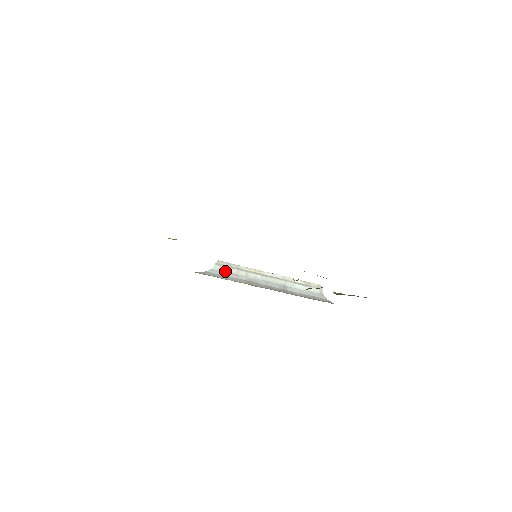
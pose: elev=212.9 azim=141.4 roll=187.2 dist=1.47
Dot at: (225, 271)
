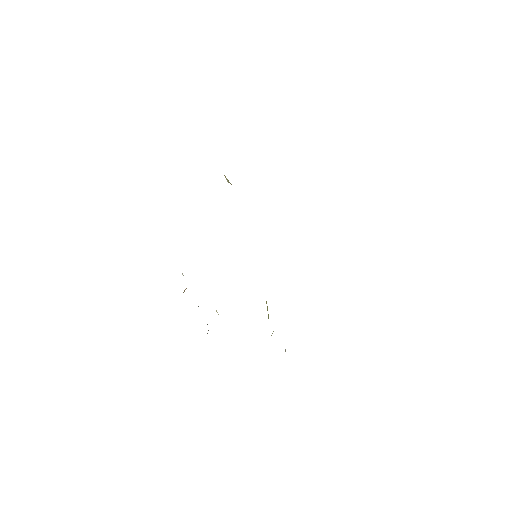
Dot at: occluded
